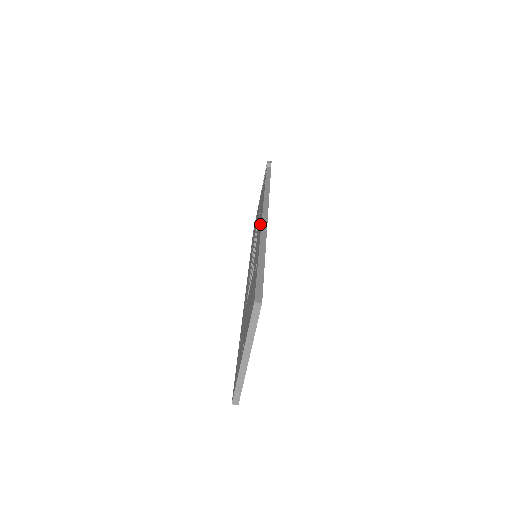
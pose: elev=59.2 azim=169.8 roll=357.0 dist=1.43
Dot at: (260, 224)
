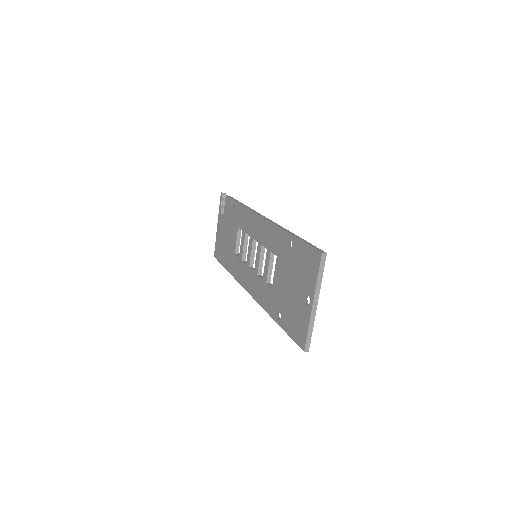
Dot at: (263, 225)
